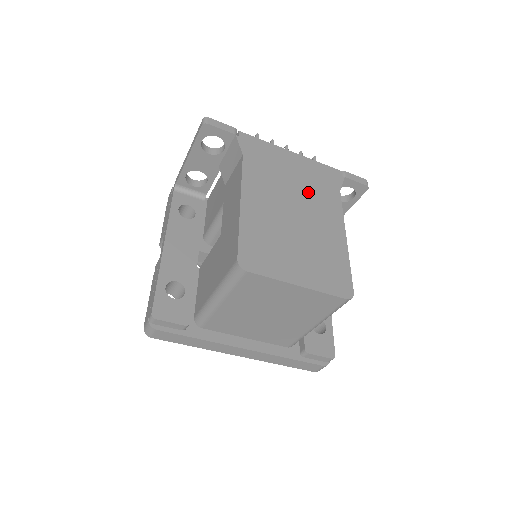
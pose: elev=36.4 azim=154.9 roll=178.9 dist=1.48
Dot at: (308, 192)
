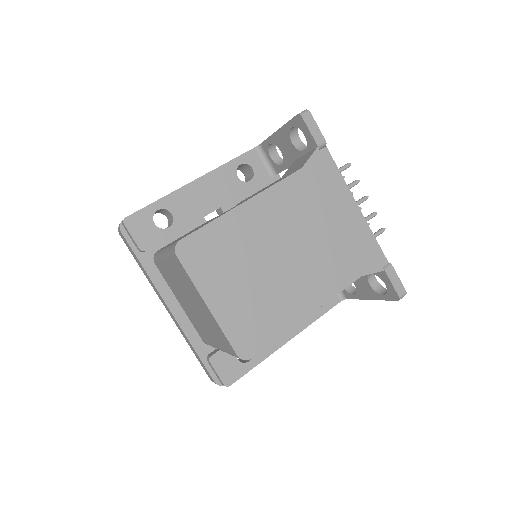
Dot at: (324, 249)
